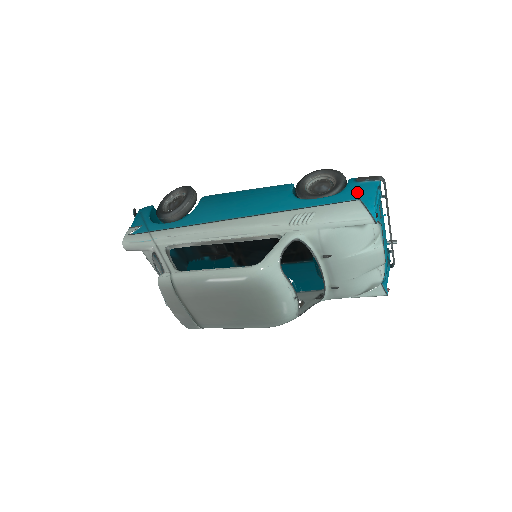
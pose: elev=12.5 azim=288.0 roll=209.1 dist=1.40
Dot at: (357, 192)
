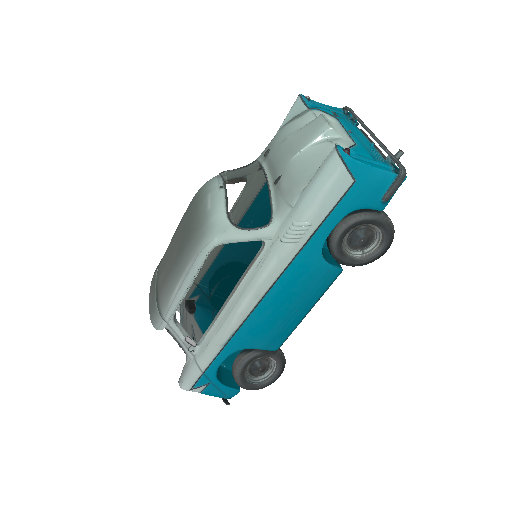
Dot at: occluded
